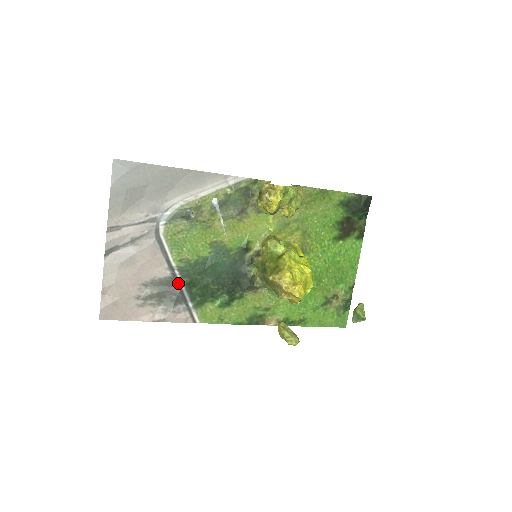
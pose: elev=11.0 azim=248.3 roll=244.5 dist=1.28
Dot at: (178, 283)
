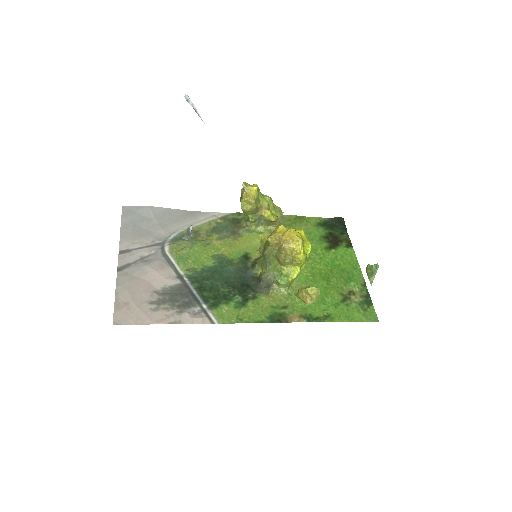
Dot at: (189, 288)
